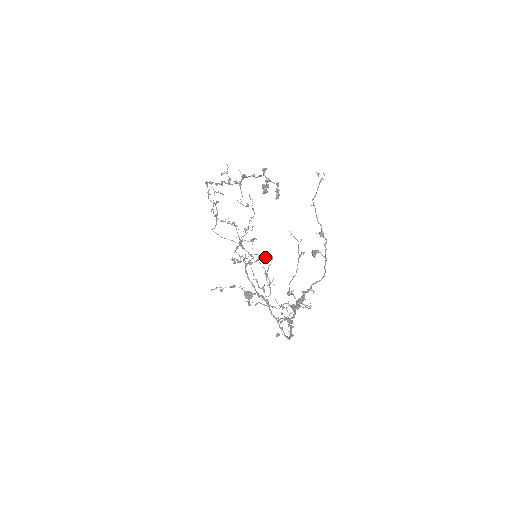
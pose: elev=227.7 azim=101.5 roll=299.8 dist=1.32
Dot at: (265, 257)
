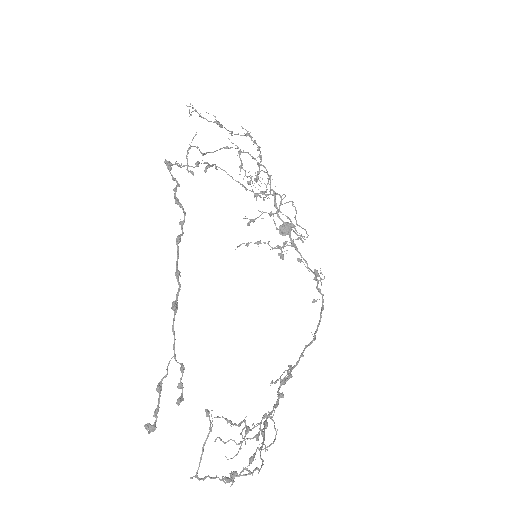
Dot at: (289, 201)
